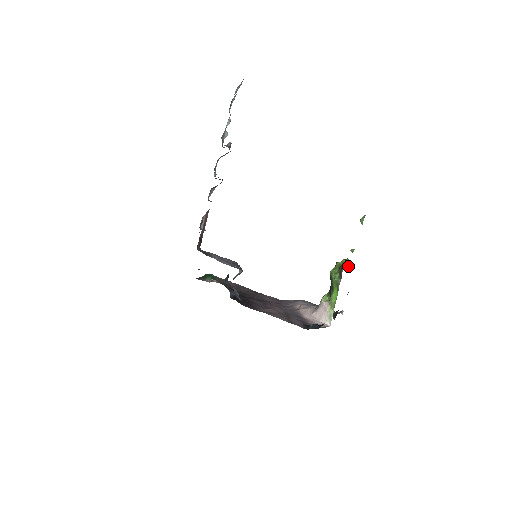
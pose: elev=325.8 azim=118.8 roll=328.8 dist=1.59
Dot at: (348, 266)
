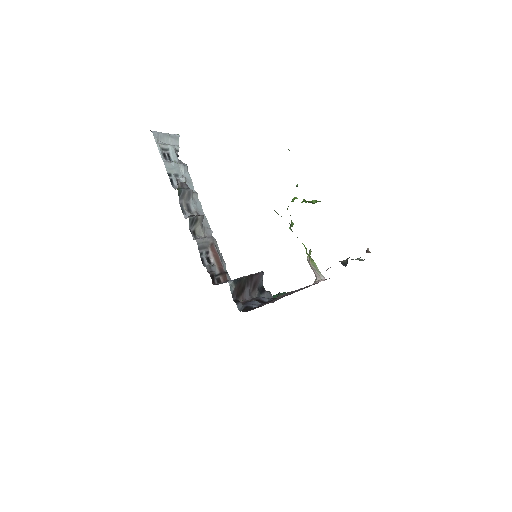
Dot at: (316, 202)
